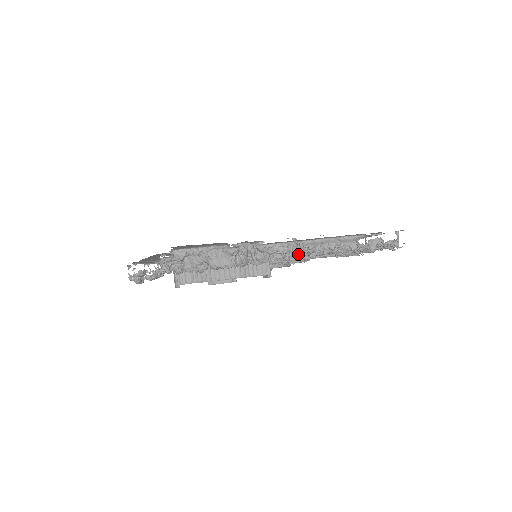
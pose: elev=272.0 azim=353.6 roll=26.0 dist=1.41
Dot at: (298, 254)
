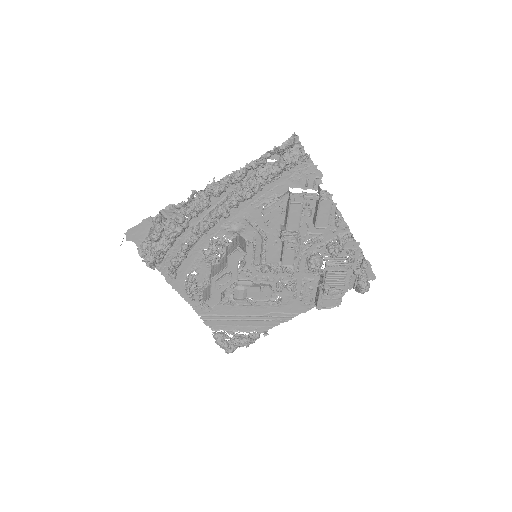
Dot at: (224, 208)
